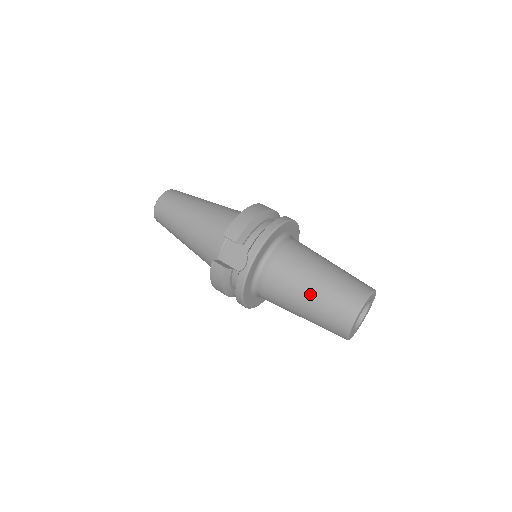
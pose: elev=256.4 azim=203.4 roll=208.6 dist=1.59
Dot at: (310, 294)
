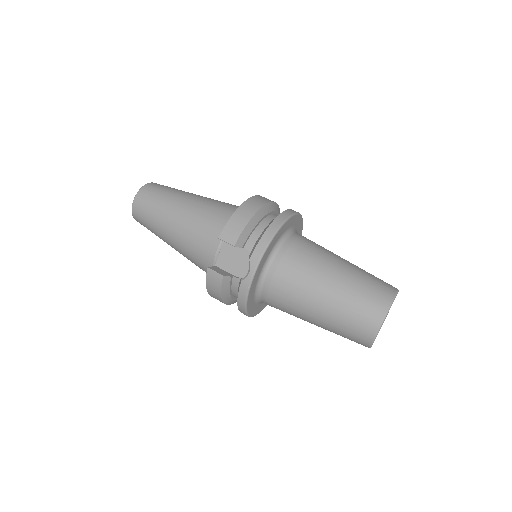
Dot at: (325, 301)
